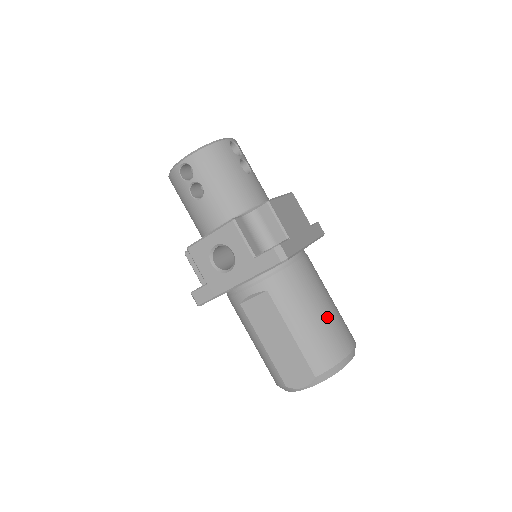
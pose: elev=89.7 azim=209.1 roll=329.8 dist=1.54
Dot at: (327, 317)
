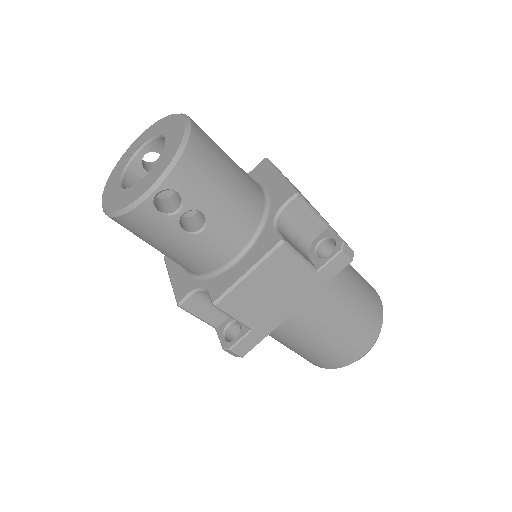
Dot at: (324, 347)
